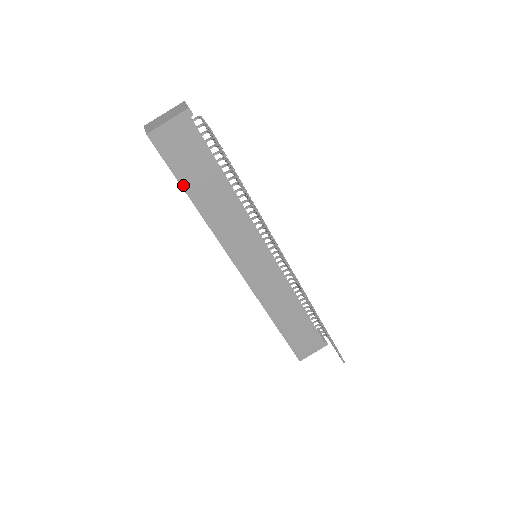
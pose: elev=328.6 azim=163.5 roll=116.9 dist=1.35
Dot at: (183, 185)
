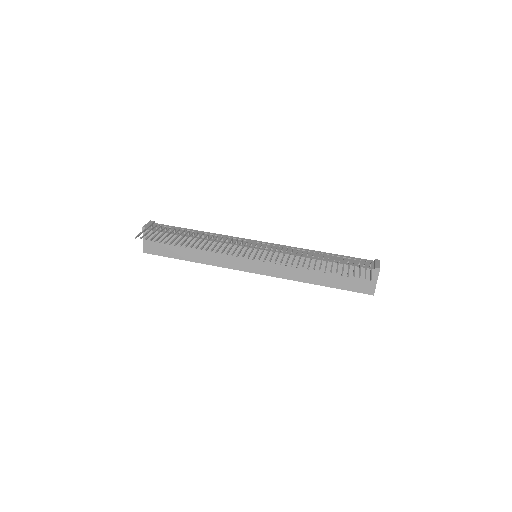
Dot at: (178, 258)
